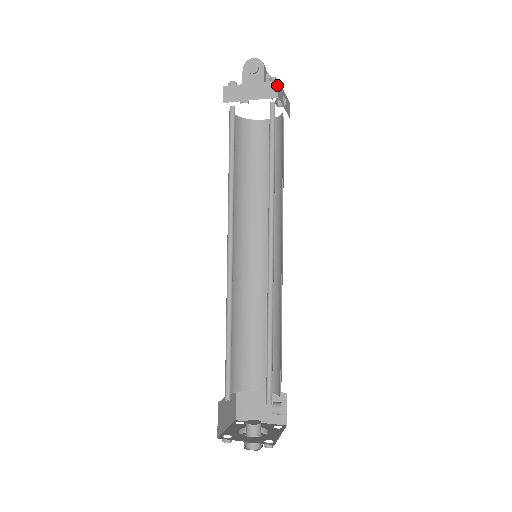
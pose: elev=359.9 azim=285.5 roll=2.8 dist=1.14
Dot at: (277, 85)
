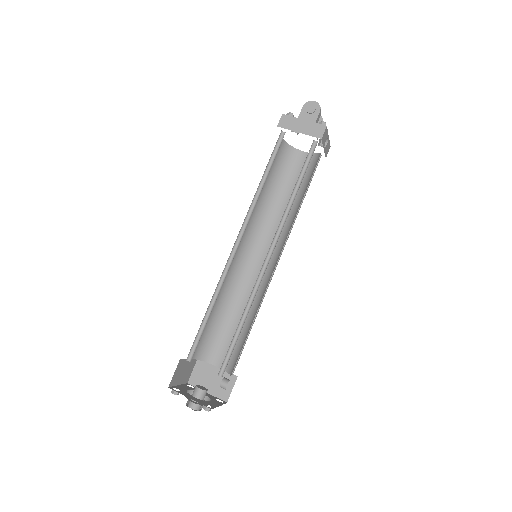
Dot at: (324, 129)
